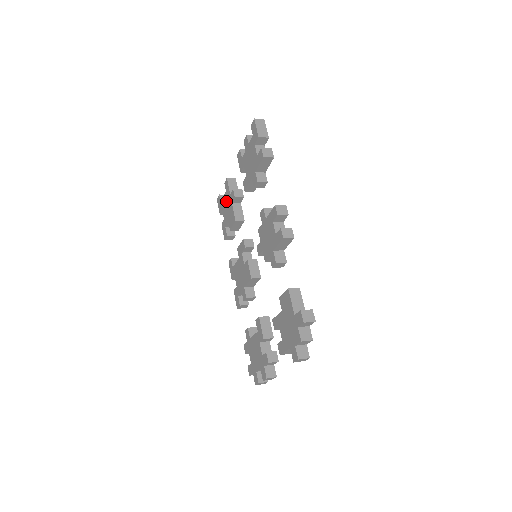
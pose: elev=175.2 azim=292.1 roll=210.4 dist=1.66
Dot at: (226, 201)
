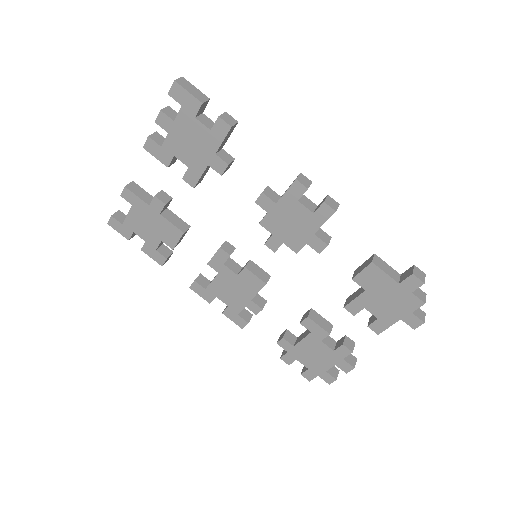
Dot at: (140, 217)
